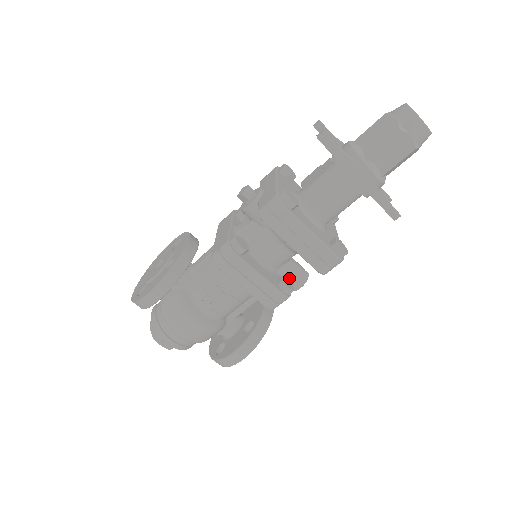
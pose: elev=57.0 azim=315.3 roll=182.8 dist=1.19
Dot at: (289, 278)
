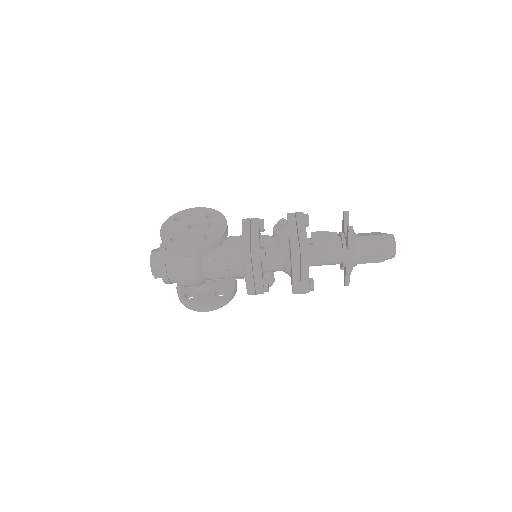
Dot at: occluded
